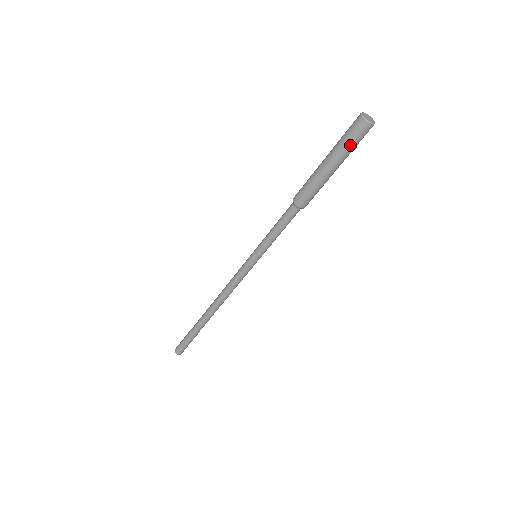
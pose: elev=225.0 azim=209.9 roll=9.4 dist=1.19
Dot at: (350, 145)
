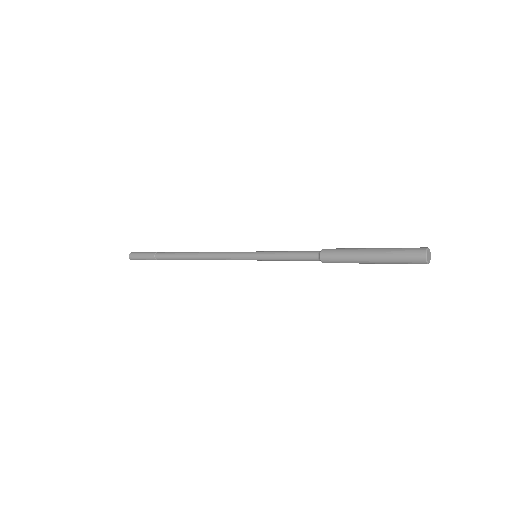
Dot at: (401, 263)
